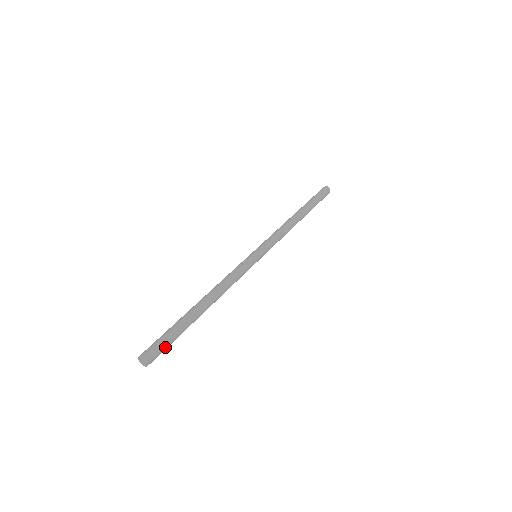
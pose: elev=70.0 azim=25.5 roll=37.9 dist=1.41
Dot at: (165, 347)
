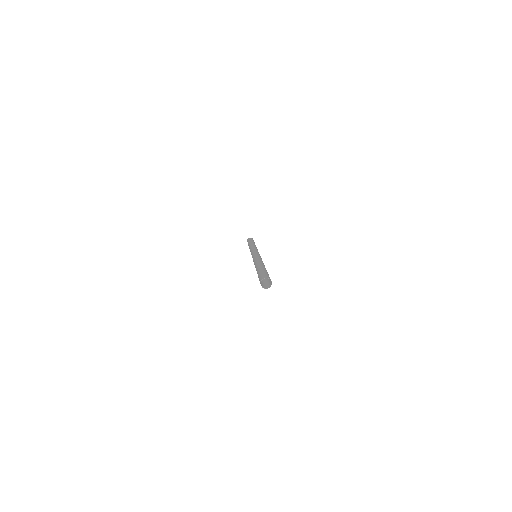
Dot at: occluded
